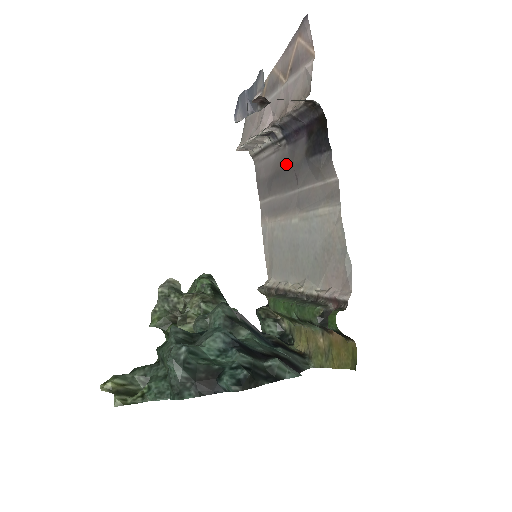
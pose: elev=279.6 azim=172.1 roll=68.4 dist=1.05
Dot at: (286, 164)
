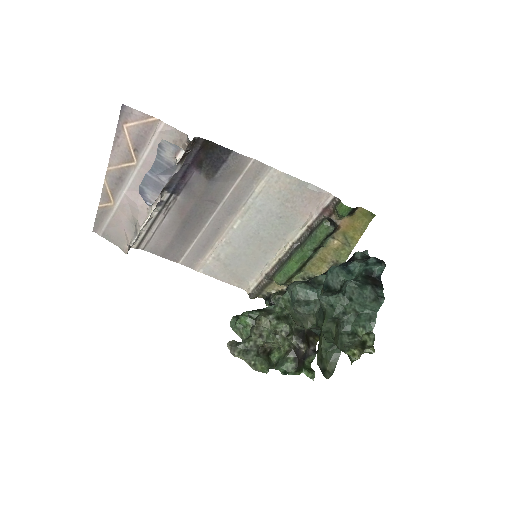
Dot at: (190, 207)
